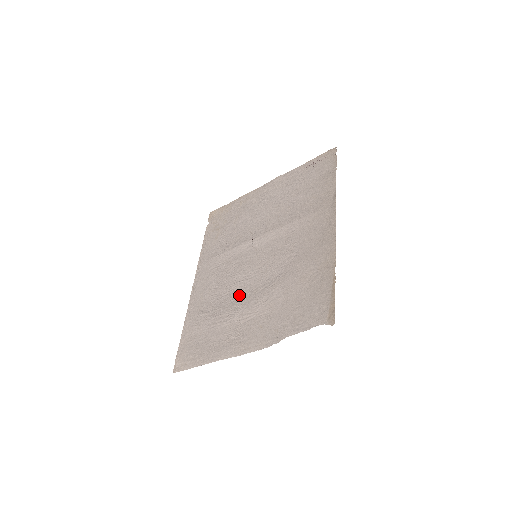
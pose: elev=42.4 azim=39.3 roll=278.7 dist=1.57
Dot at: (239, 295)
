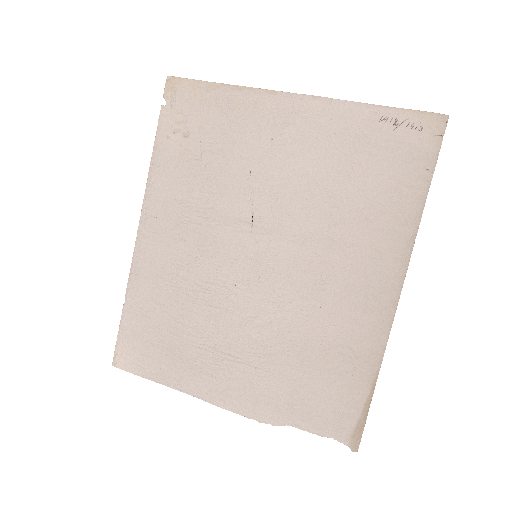
Dot at: (222, 311)
